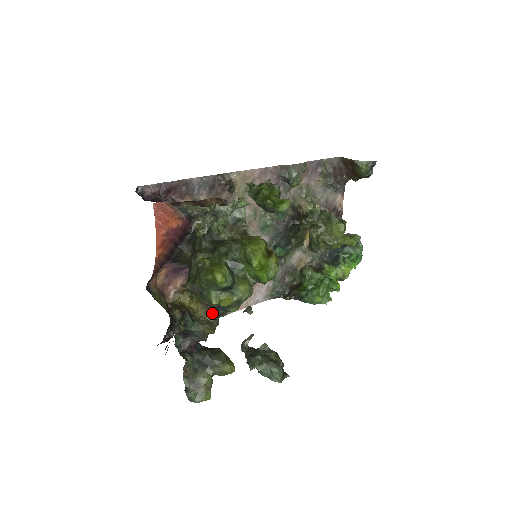
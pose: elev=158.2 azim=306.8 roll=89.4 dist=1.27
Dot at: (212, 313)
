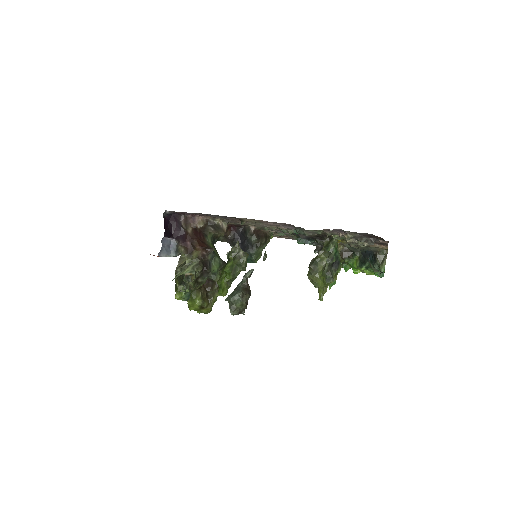
Dot at: occluded
